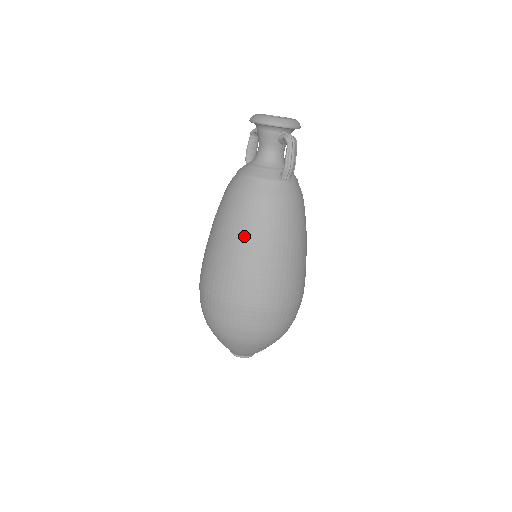
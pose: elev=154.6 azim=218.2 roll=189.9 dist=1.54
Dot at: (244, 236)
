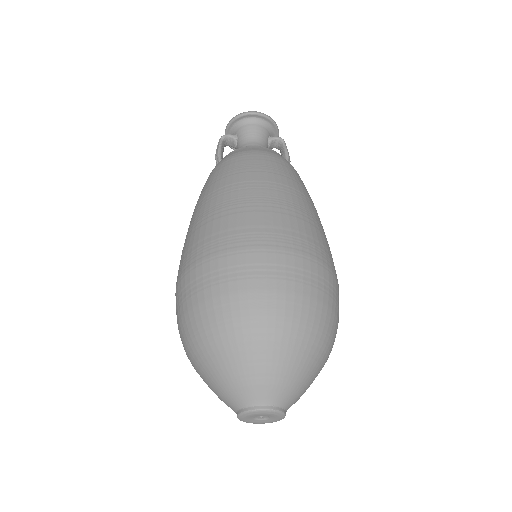
Dot at: (295, 186)
